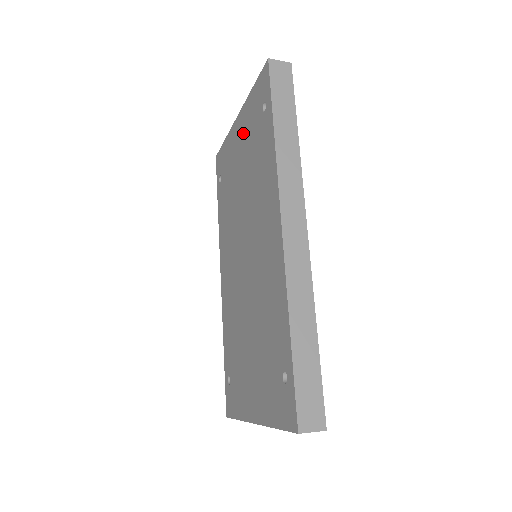
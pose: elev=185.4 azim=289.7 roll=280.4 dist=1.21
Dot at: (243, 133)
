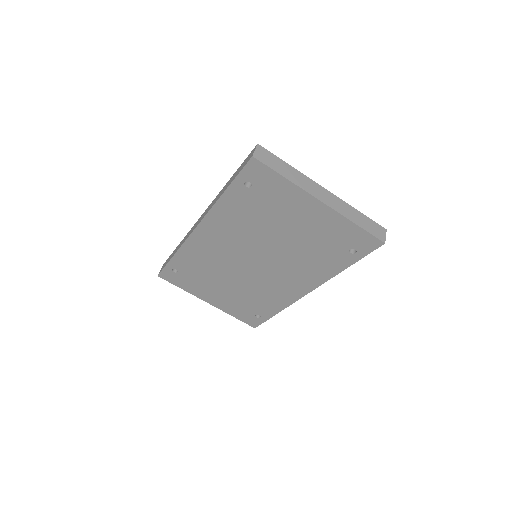
Dot at: (318, 223)
